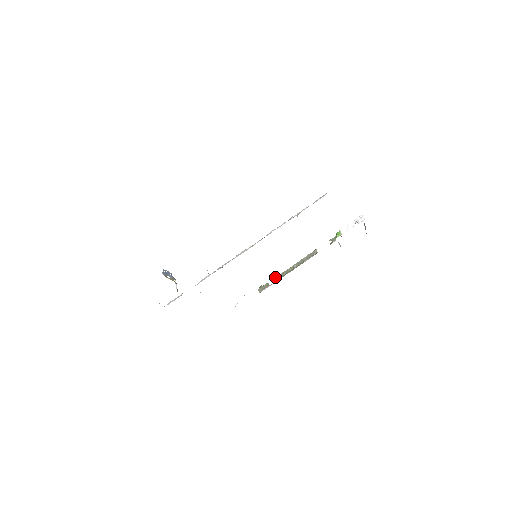
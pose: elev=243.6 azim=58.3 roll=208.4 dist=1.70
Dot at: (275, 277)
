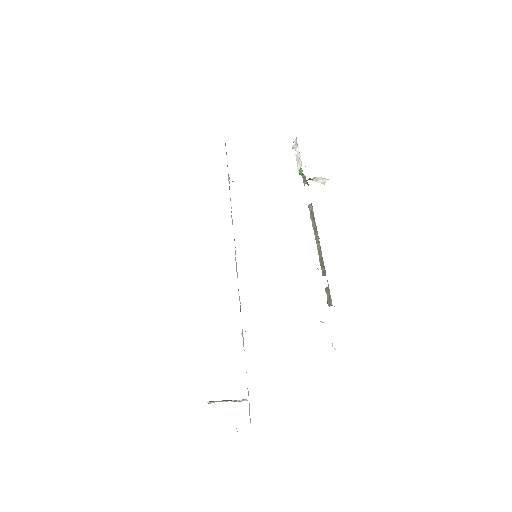
Dot at: occluded
